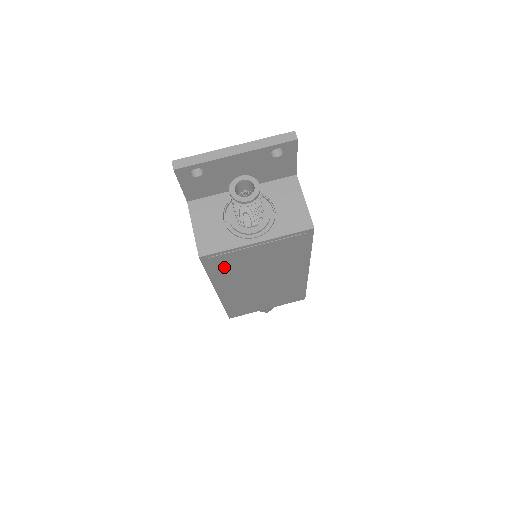
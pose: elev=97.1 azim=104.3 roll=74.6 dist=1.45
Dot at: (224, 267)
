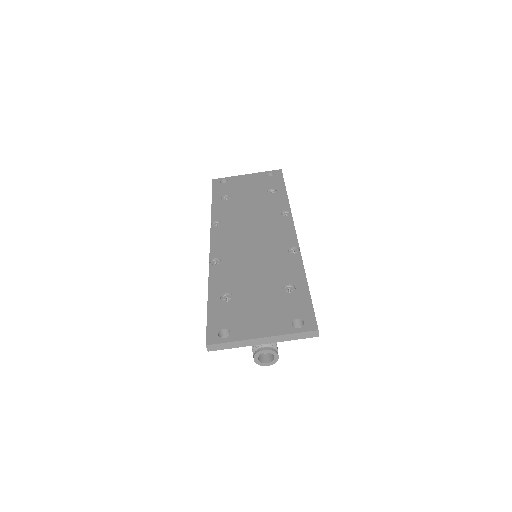
Dot at: occluded
